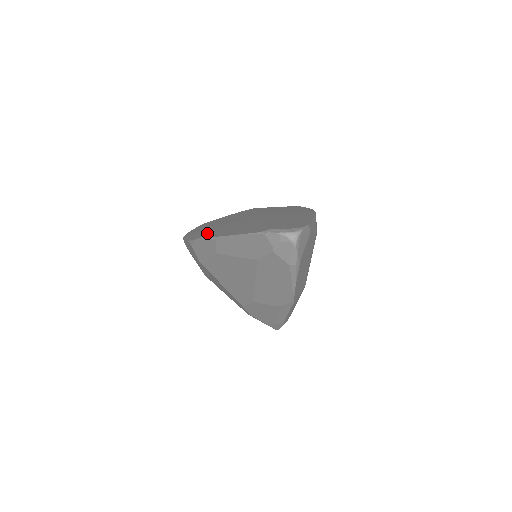
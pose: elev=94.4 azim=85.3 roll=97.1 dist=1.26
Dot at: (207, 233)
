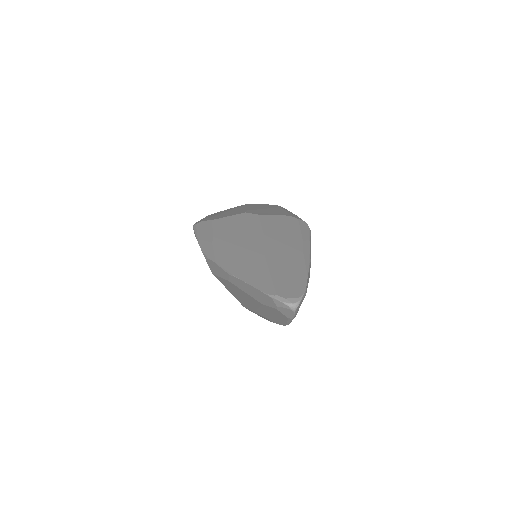
Dot at: (220, 257)
